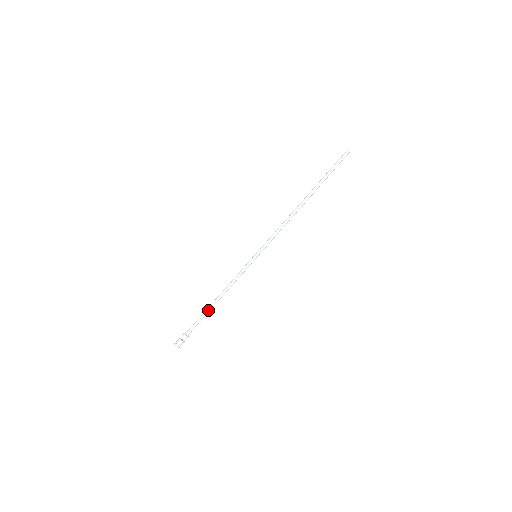
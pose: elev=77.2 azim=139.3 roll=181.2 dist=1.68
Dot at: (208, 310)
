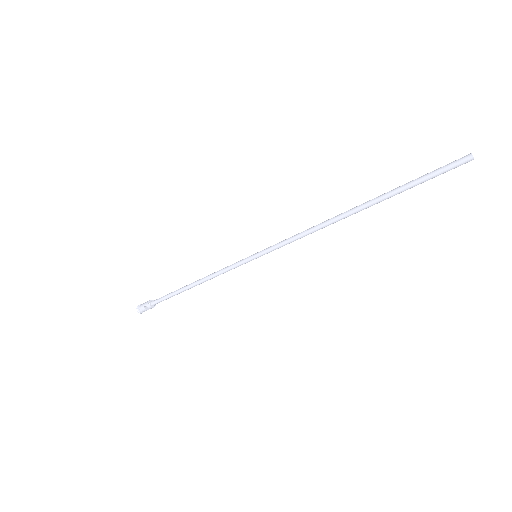
Dot at: occluded
